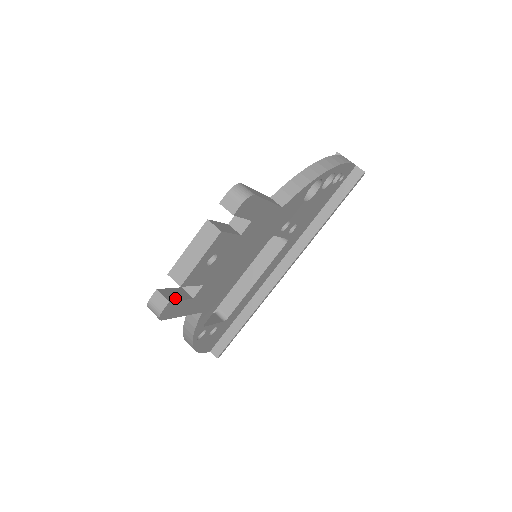
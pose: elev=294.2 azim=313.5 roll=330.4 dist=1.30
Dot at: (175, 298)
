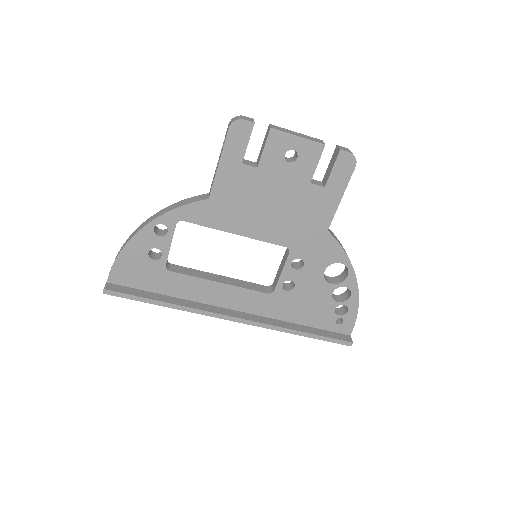
Dot at: occluded
